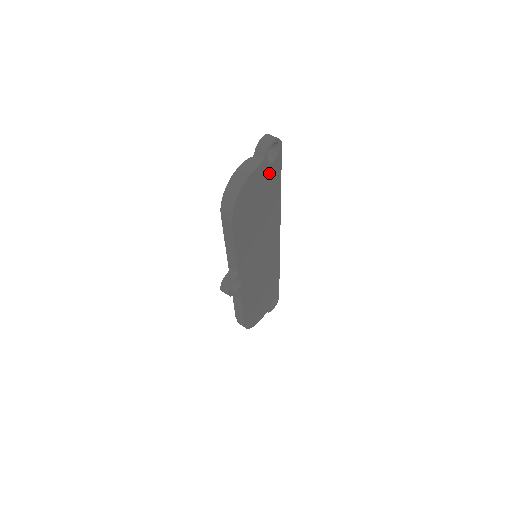
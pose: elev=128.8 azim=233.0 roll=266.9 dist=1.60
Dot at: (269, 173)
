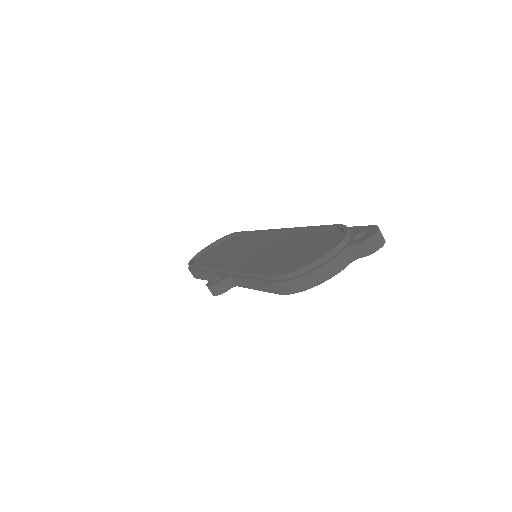
Dot at: occluded
